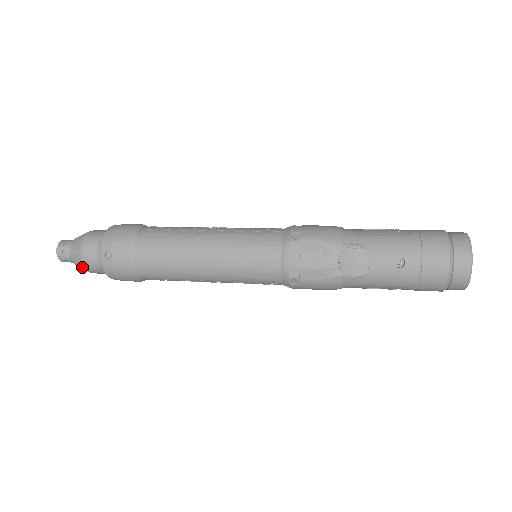
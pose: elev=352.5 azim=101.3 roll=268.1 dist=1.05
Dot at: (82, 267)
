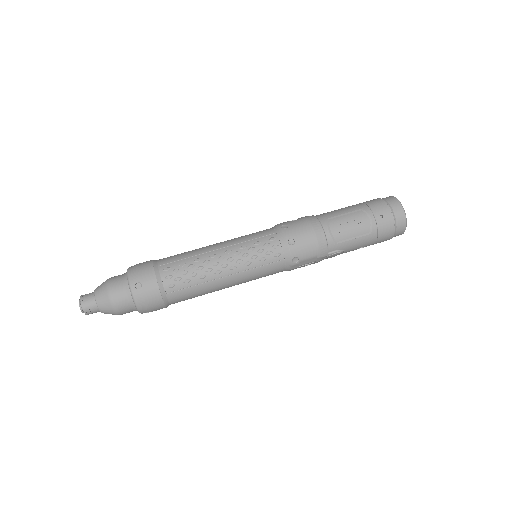
Dot at: occluded
